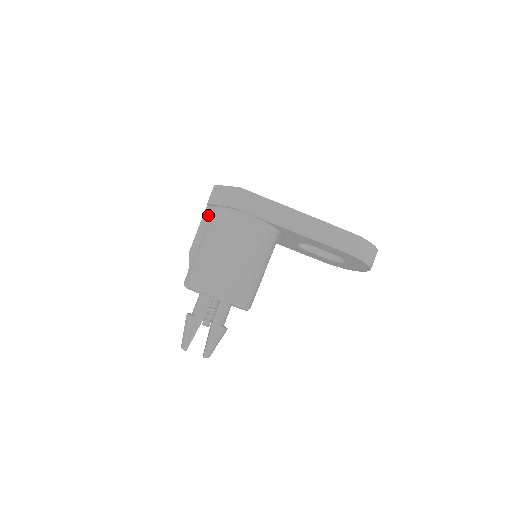
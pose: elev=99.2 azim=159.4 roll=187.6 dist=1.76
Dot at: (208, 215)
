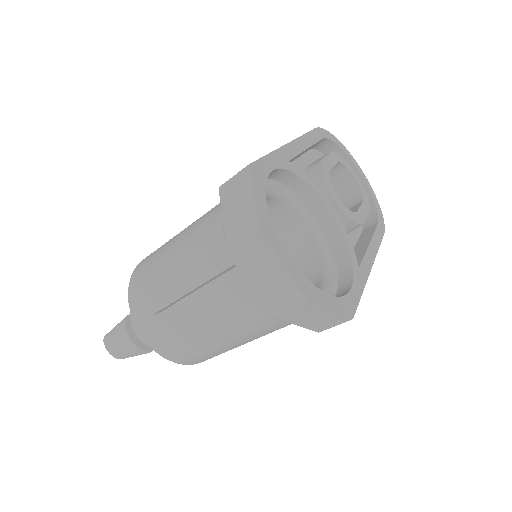
Dot at: occluded
